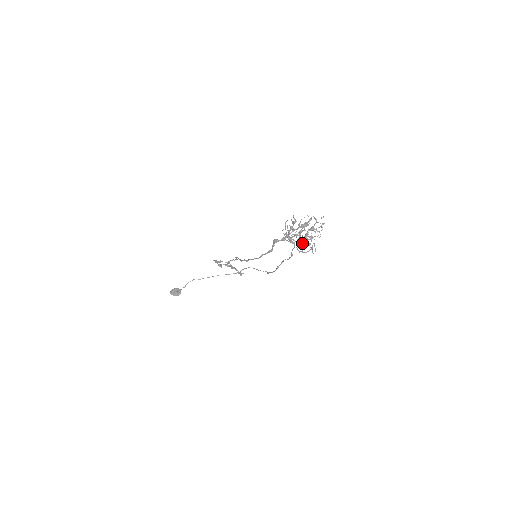
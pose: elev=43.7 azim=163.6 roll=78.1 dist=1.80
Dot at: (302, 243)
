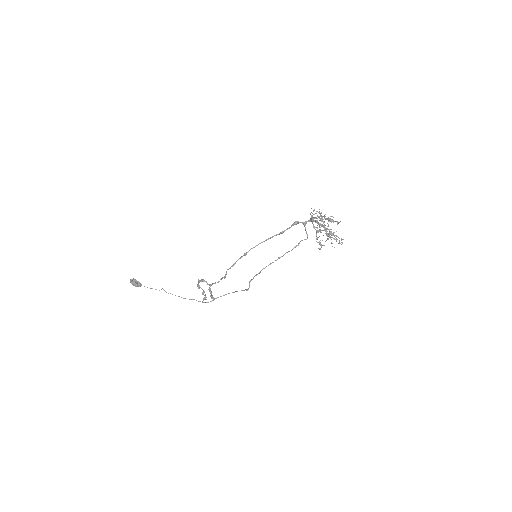
Dot at: occluded
